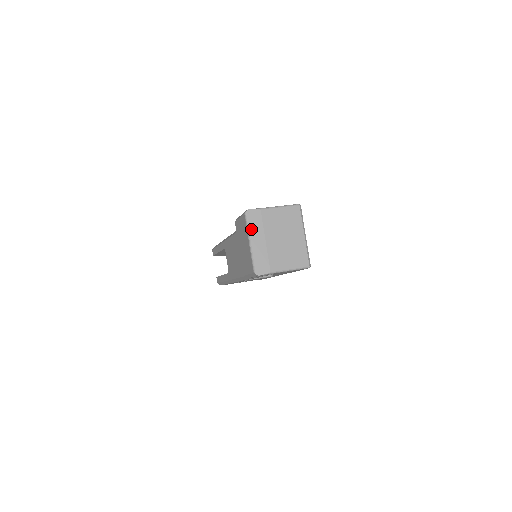
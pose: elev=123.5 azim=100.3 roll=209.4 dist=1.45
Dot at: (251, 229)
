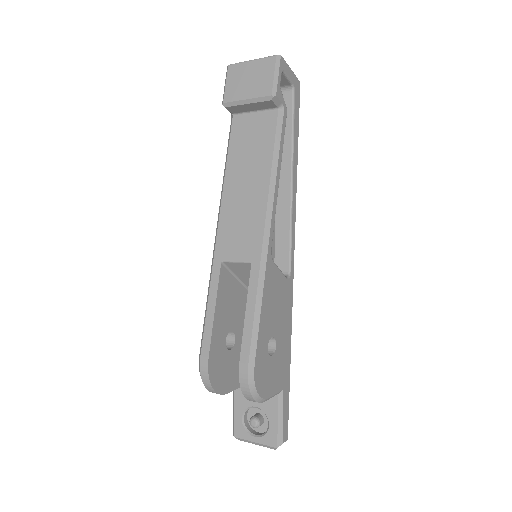
Dot at: (243, 63)
